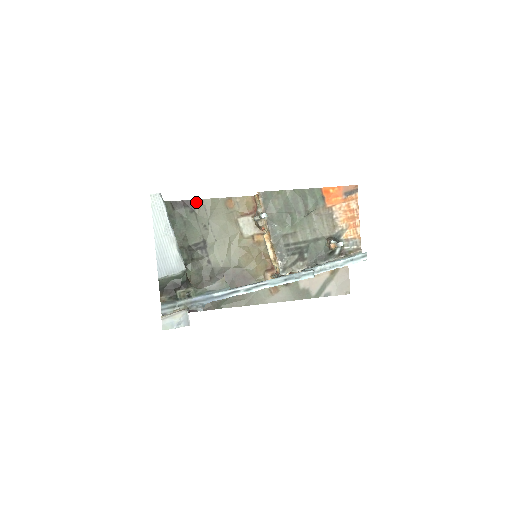
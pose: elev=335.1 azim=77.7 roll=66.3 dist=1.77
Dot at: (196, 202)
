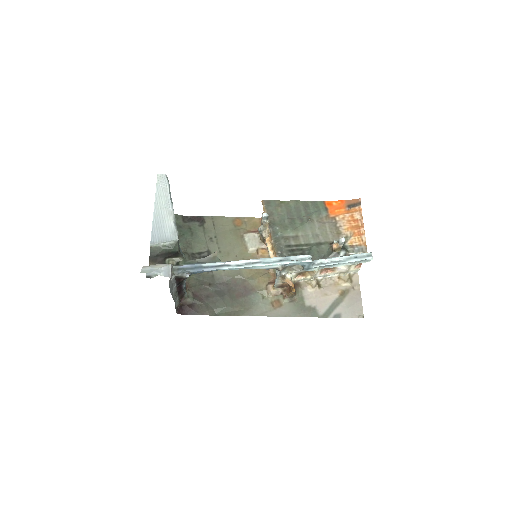
Dot at: (206, 218)
